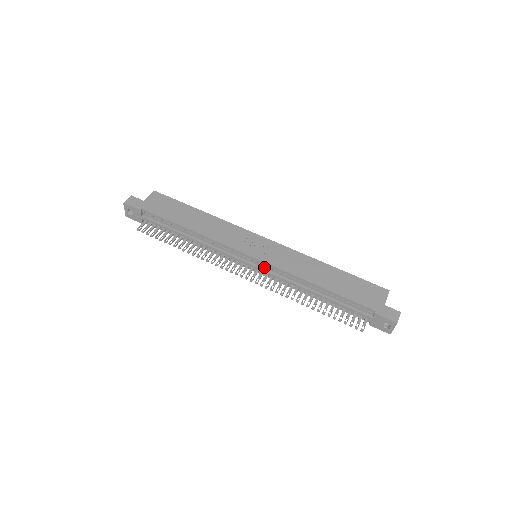
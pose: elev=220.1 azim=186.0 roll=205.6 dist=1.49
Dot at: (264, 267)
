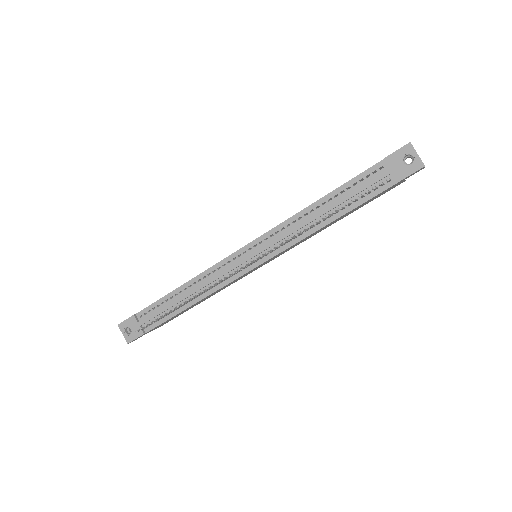
Dot at: (262, 245)
